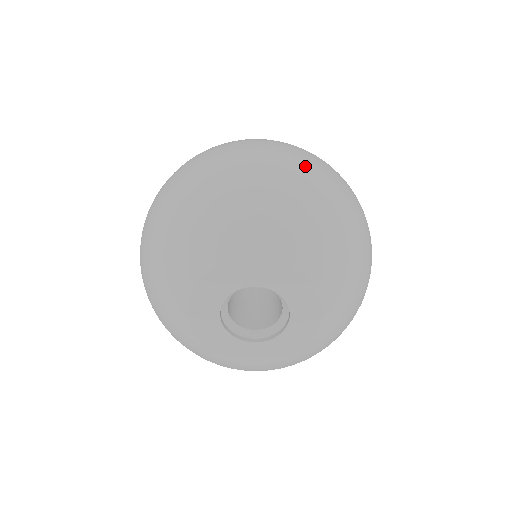
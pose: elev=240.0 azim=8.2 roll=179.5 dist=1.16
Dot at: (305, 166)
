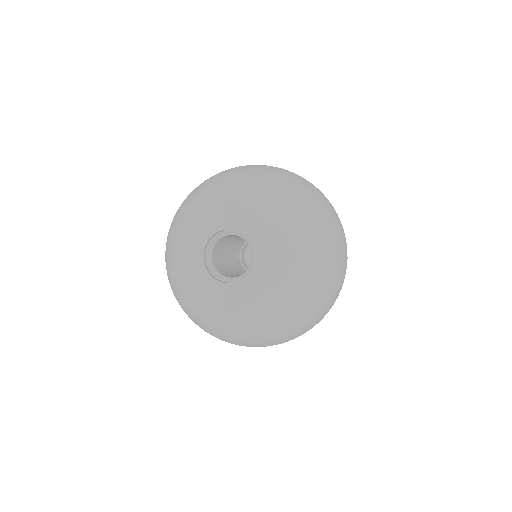
Dot at: occluded
